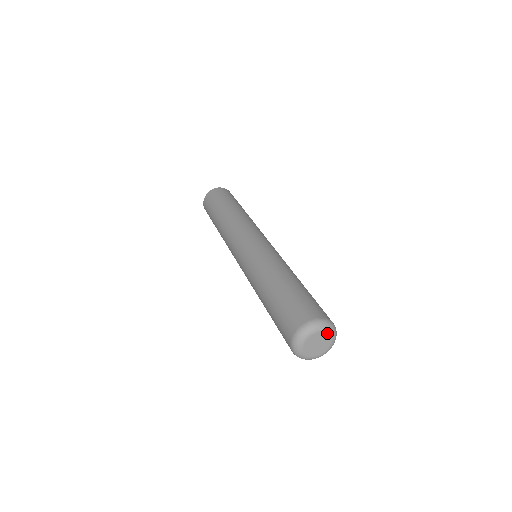
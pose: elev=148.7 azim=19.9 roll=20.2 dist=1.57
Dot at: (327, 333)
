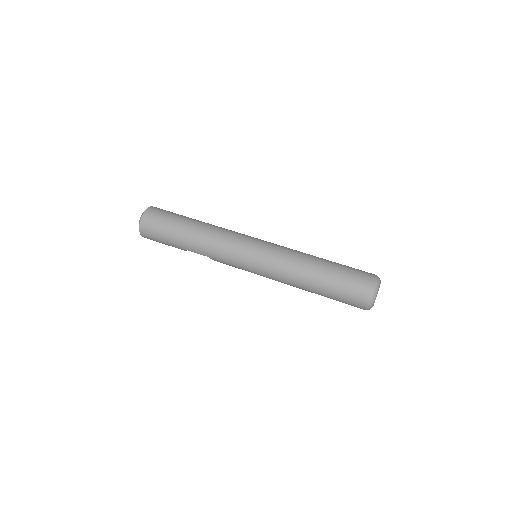
Dot at: occluded
